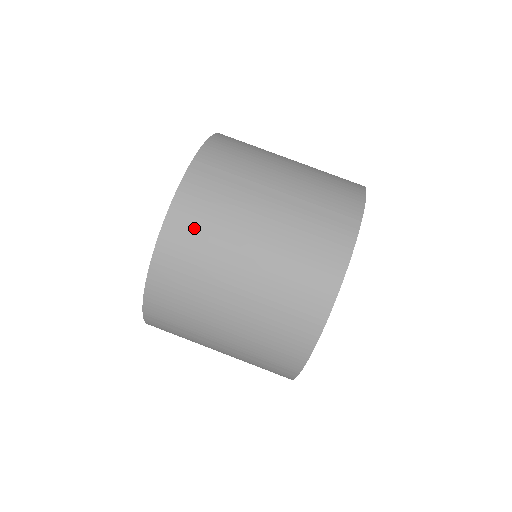
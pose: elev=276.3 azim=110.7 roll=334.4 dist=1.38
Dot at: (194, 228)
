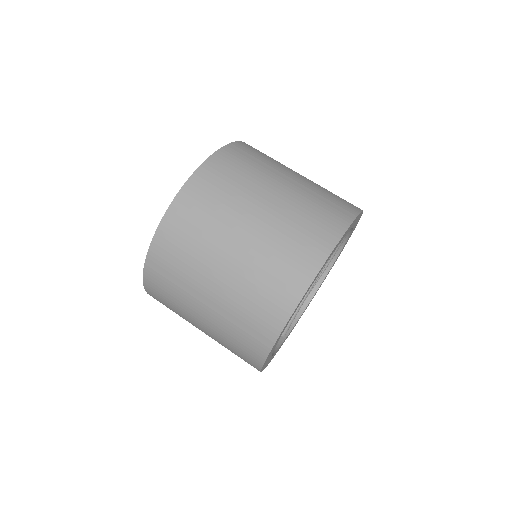
Dot at: (218, 181)
